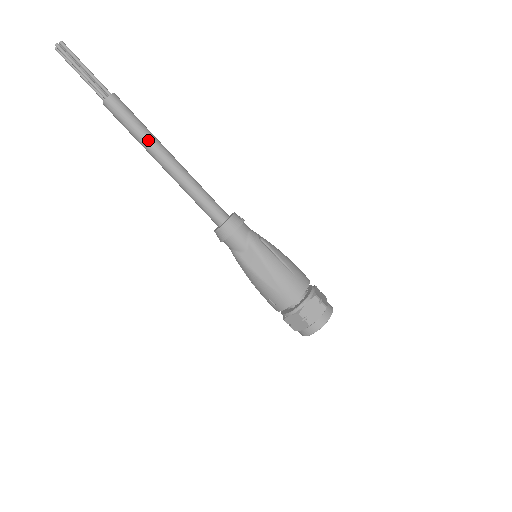
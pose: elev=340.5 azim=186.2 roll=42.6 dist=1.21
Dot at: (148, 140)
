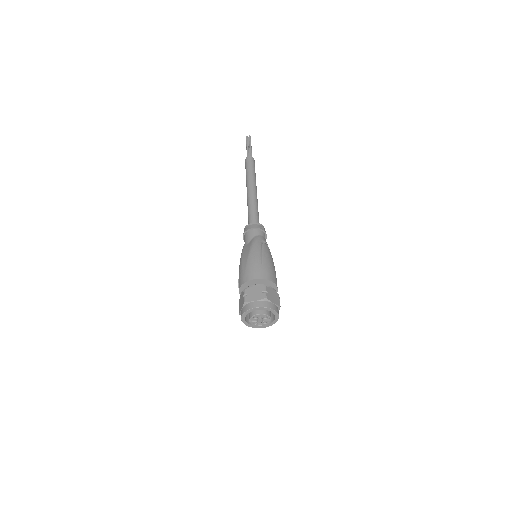
Dot at: (249, 177)
